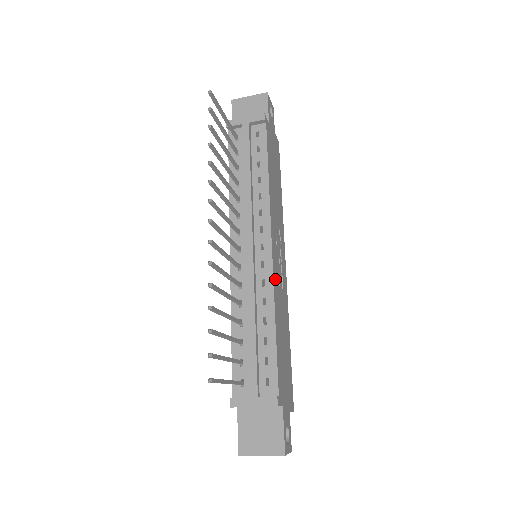
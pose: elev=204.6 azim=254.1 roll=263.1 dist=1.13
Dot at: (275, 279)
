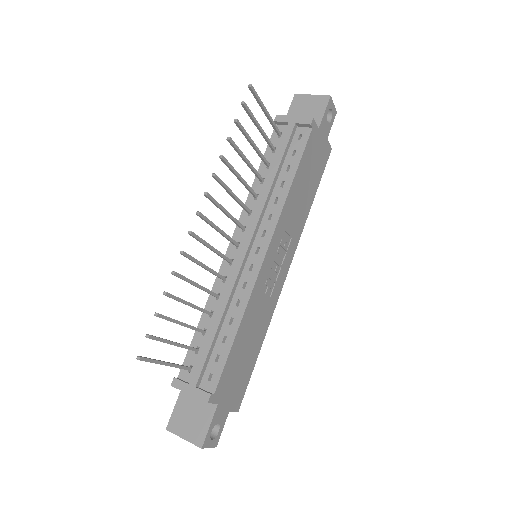
Dot at: (258, 285)
